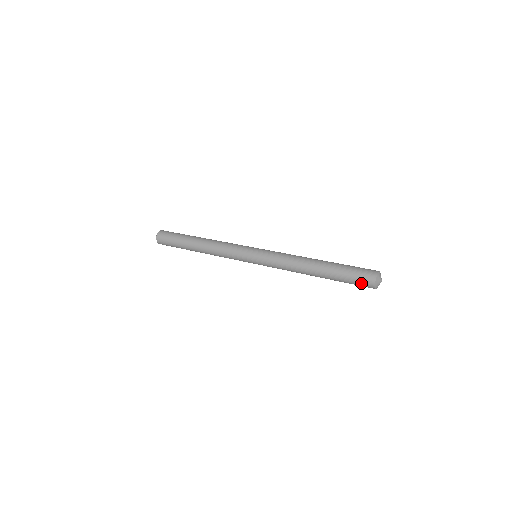
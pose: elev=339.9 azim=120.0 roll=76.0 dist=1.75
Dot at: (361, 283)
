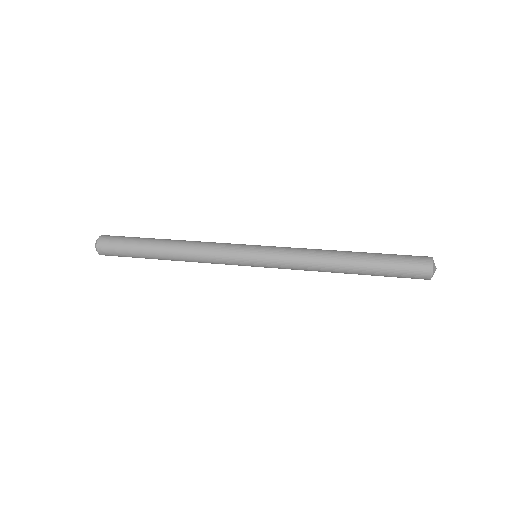
Dot at: (414, 271)
